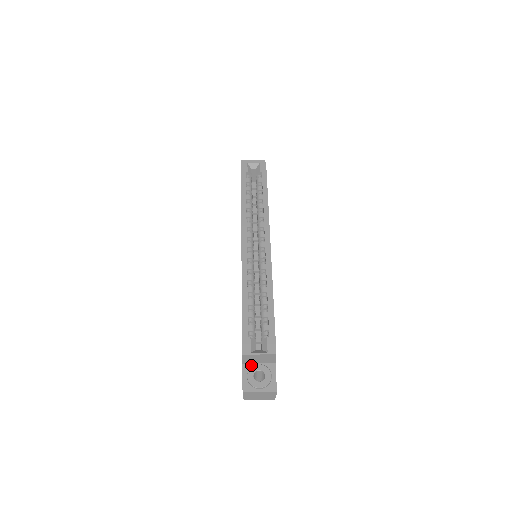
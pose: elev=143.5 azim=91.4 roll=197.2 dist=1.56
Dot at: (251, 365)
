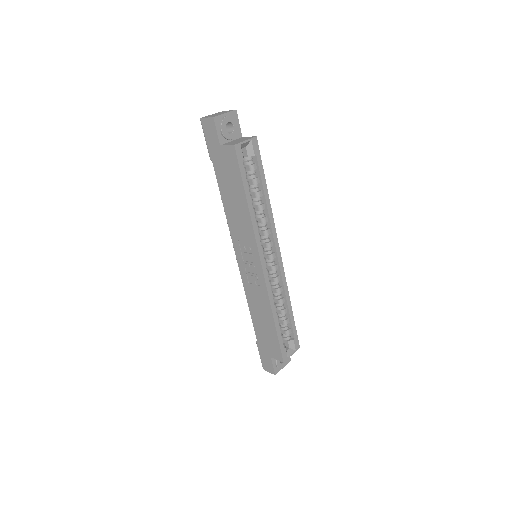
Dot at: occluded
